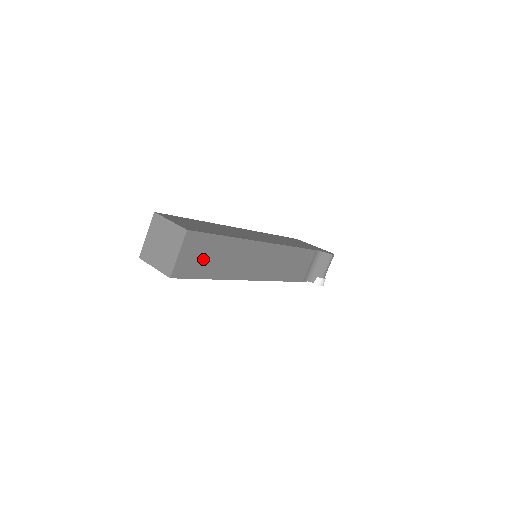
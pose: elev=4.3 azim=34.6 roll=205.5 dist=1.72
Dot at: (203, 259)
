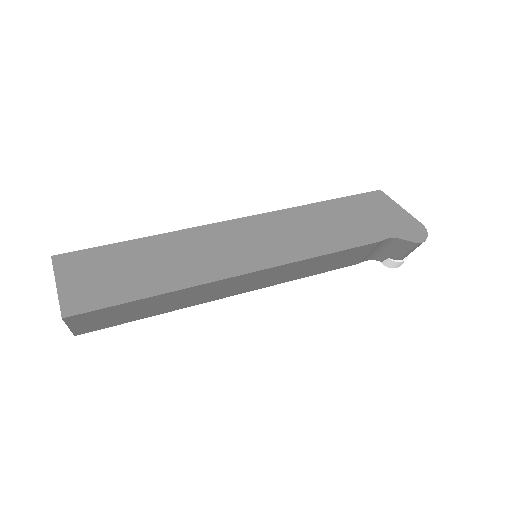
Dot at: (119, 316)
